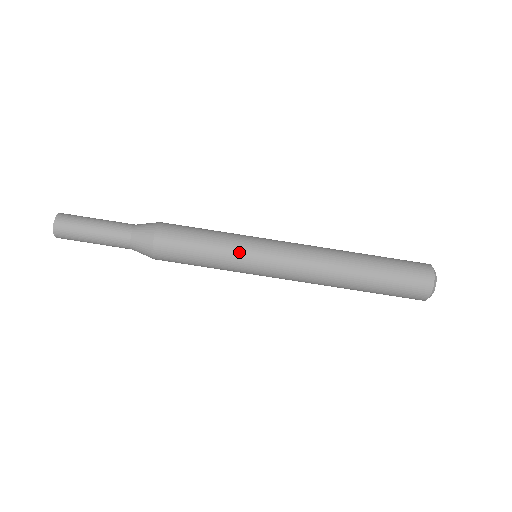
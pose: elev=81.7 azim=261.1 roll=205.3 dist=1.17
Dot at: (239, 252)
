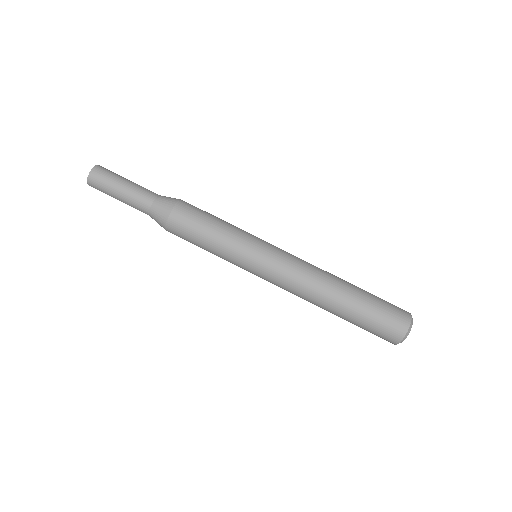
Dot at: (246, 239)
